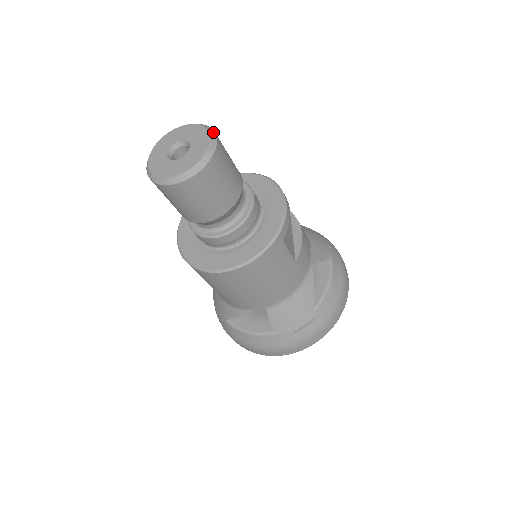
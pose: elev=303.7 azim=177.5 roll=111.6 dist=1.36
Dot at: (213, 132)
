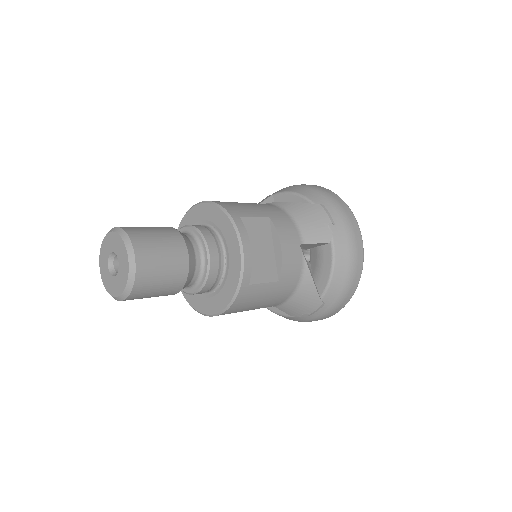
Dot at: (130, 246)
